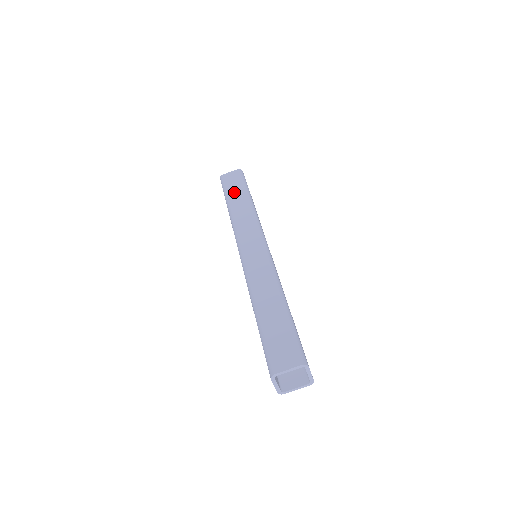
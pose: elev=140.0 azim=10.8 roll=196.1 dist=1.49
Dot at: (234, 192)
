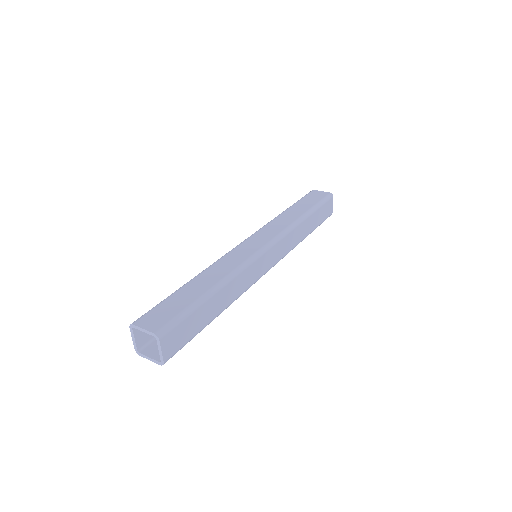
Dot at: (302, 204)
